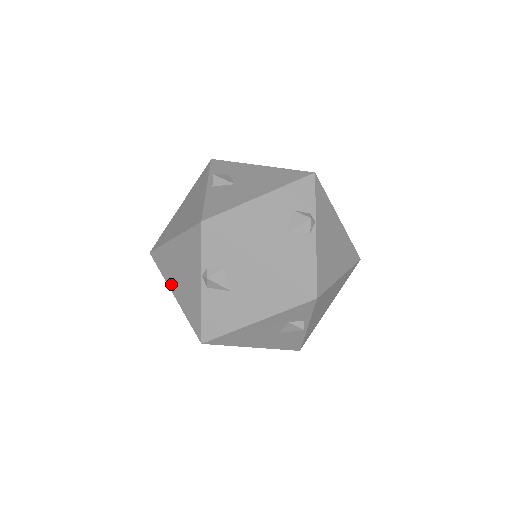
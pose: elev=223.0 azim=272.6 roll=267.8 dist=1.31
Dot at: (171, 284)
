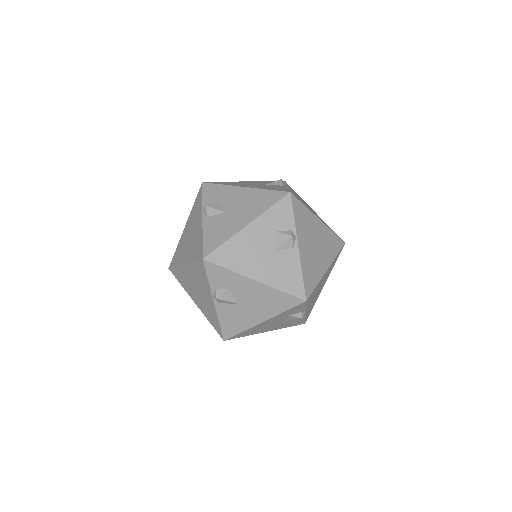
Dot at: (182, 259)
